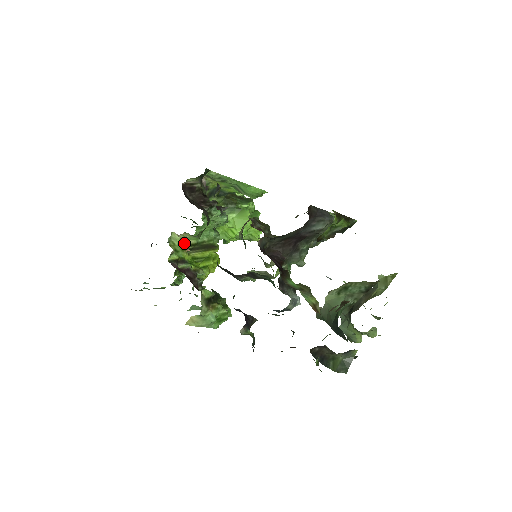
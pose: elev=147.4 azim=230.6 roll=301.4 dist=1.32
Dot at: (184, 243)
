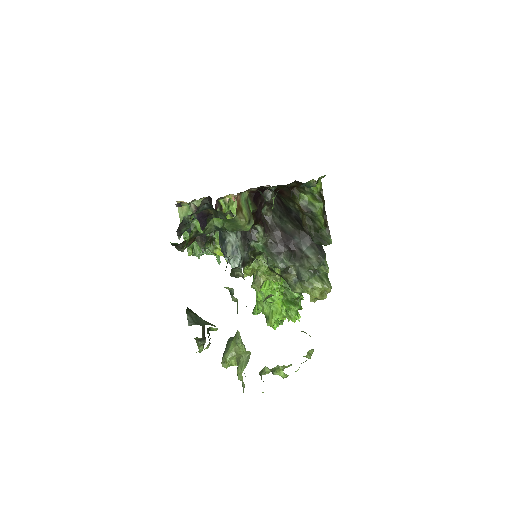
Dot at: occluded
